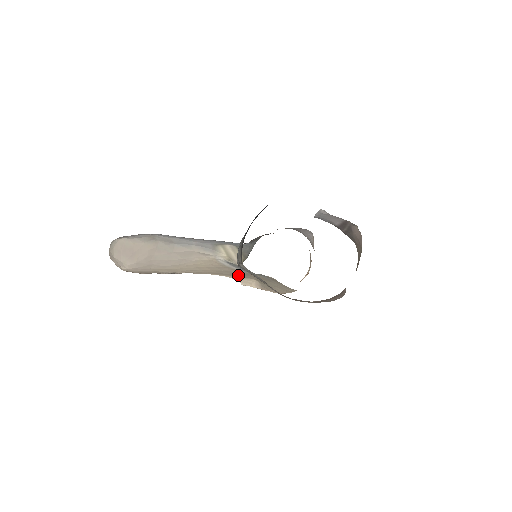
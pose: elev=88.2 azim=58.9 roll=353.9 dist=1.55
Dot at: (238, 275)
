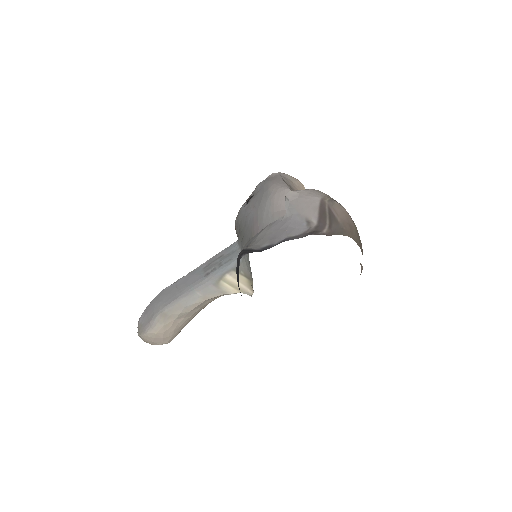
Dot at: occluded
